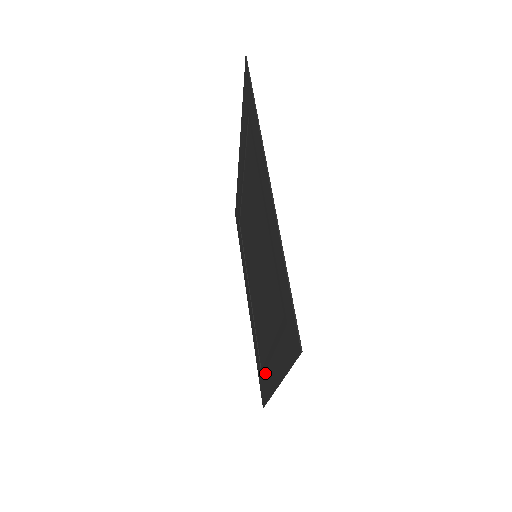
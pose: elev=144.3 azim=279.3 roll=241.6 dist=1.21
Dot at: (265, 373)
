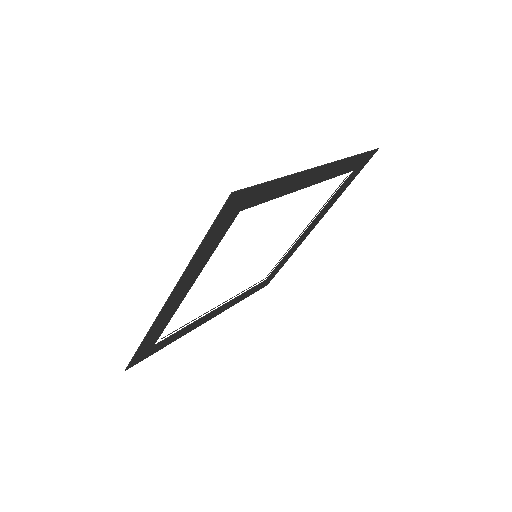
Dot at: (246, 291)
